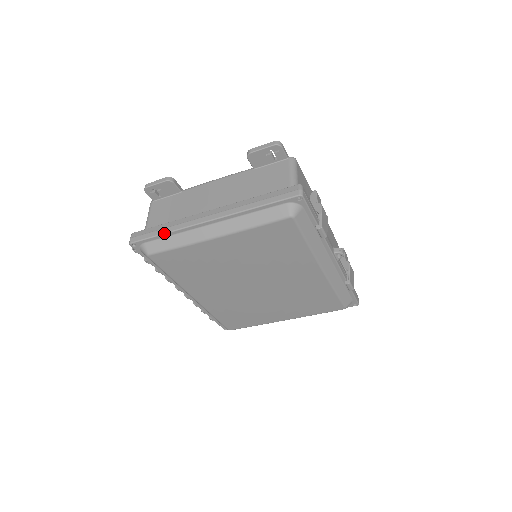
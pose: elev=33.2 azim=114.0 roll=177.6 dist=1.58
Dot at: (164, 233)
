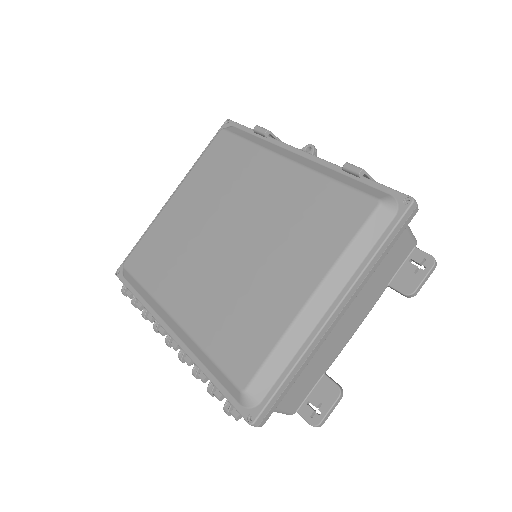
Dot at: (141, 237)
